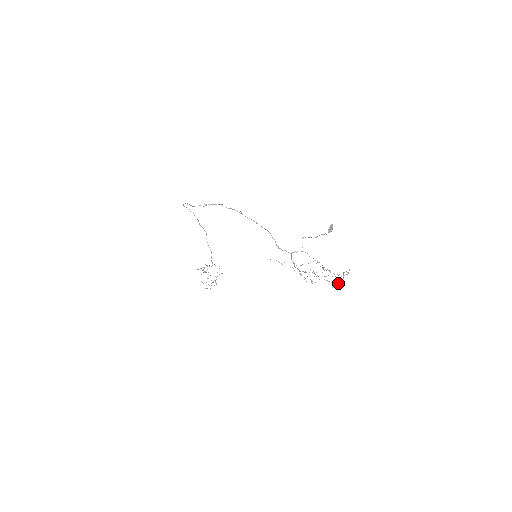
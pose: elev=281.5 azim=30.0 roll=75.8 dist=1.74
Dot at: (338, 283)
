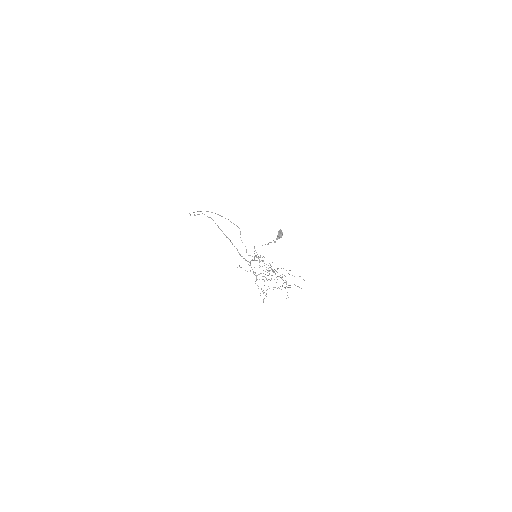
Dot at: (263, 300)
